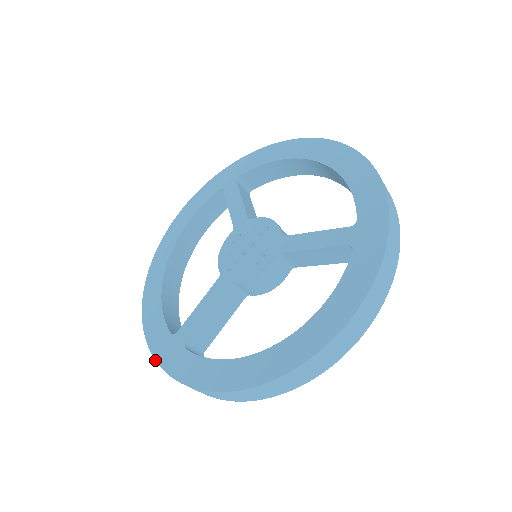
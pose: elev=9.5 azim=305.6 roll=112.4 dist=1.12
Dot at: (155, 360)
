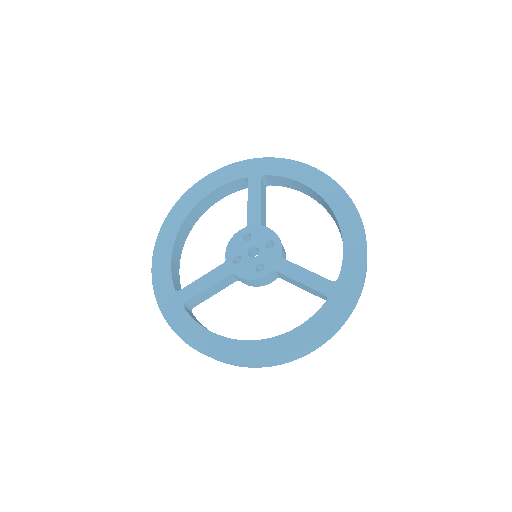
Dot at: occluded
